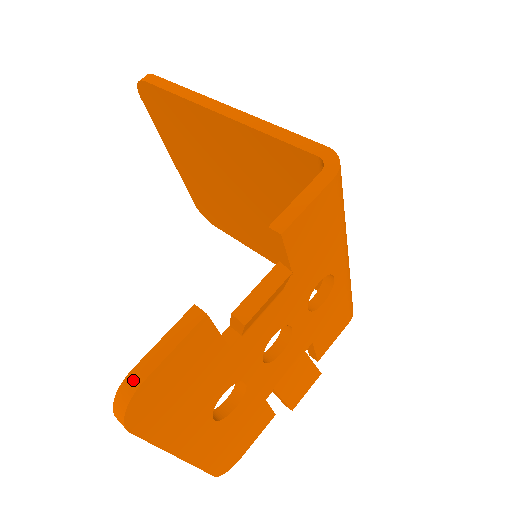
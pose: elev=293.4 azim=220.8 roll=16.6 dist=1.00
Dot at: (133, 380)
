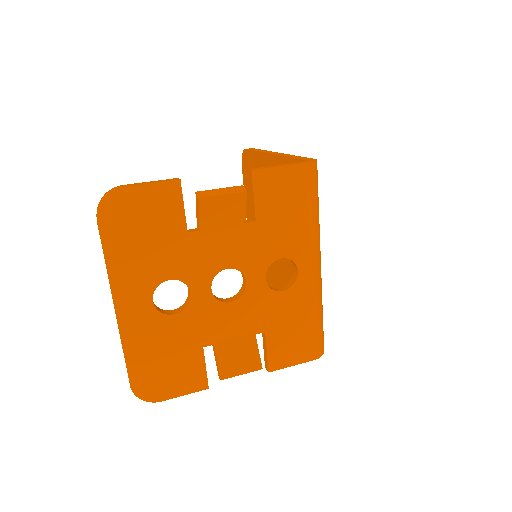
Dot at: (119, 187)
